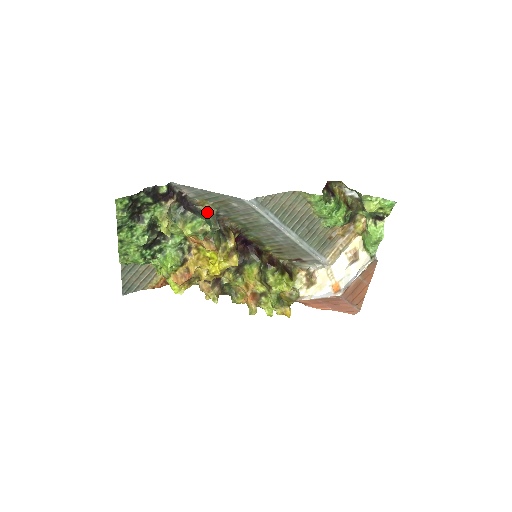
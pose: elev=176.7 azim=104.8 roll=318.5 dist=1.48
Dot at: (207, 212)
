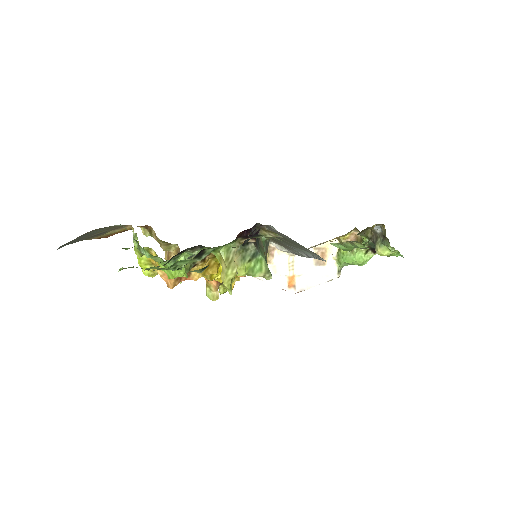
Dot at: (265, 238)
